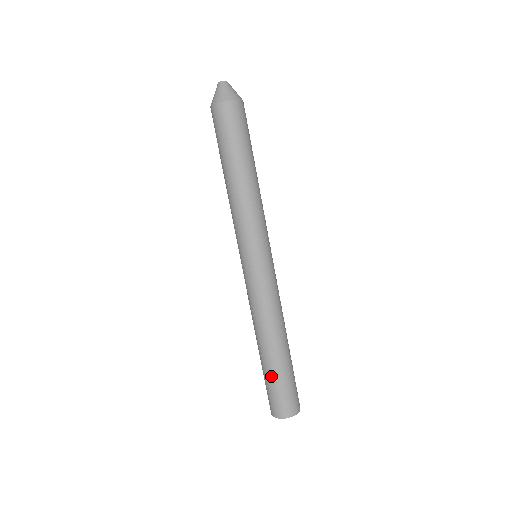
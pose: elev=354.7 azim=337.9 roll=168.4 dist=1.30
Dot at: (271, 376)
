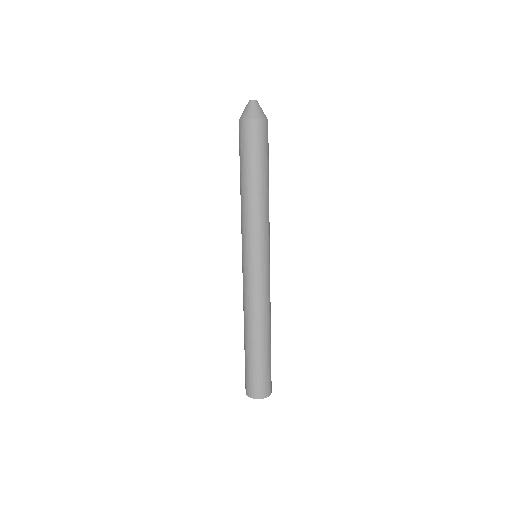
Dot at: (255, 362)
